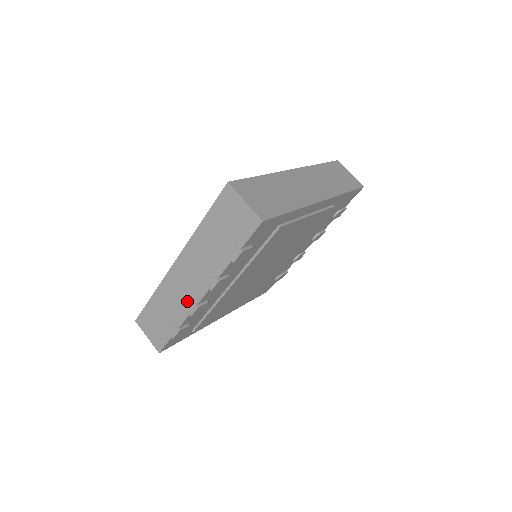
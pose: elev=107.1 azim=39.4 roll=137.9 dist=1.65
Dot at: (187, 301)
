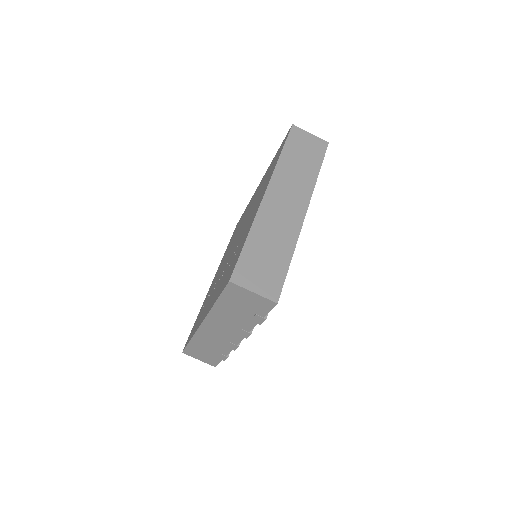
Dot at: (226, 343)
